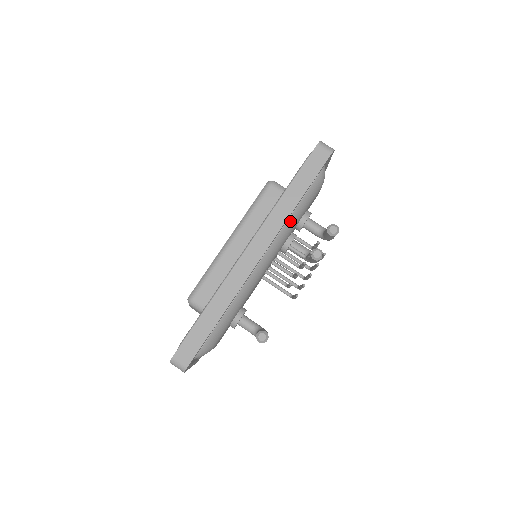
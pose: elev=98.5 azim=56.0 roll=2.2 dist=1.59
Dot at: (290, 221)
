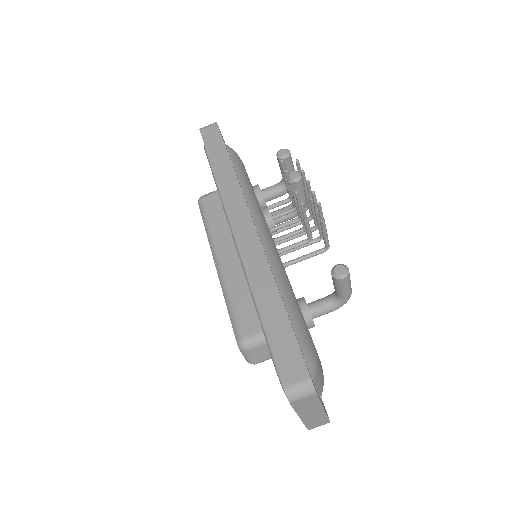
Dot at: (245, 191)
